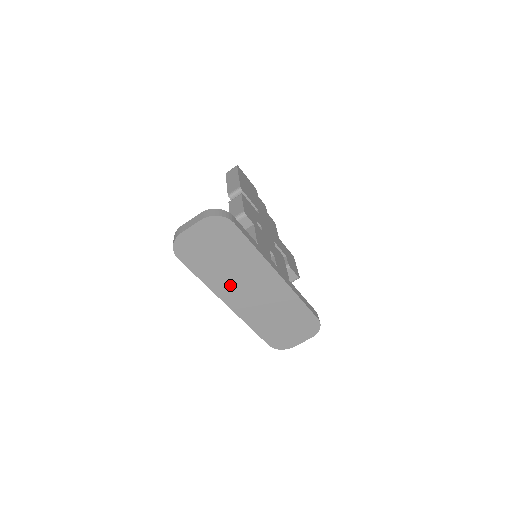
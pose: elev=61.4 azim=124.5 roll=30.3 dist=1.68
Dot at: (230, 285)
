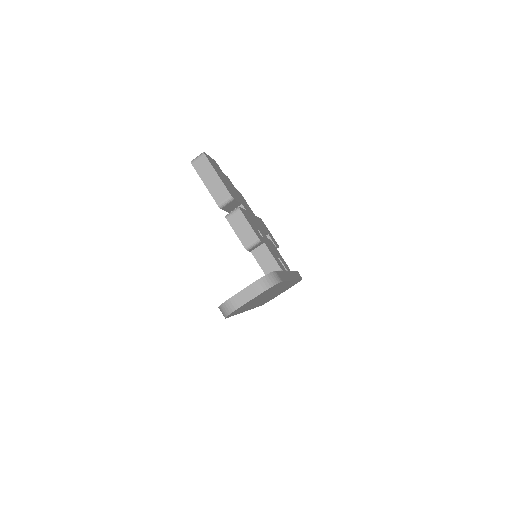
Dot at: (255, 303)
